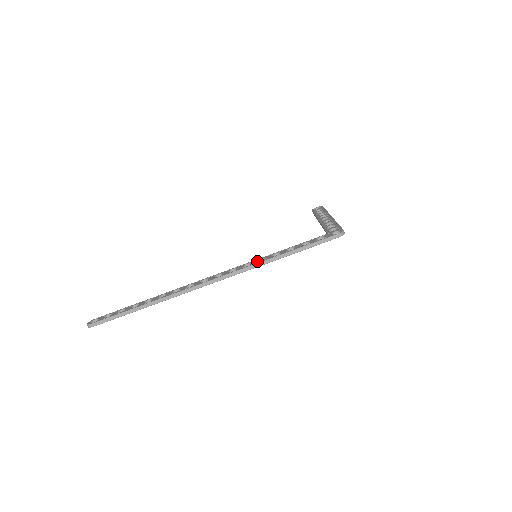
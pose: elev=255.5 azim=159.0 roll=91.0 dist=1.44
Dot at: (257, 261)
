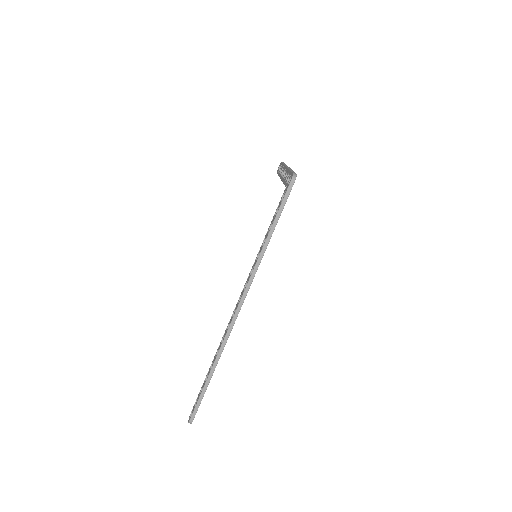
Dot at: (255, 262)
